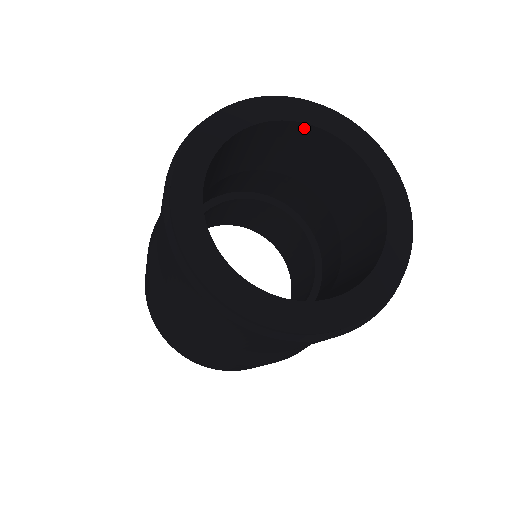
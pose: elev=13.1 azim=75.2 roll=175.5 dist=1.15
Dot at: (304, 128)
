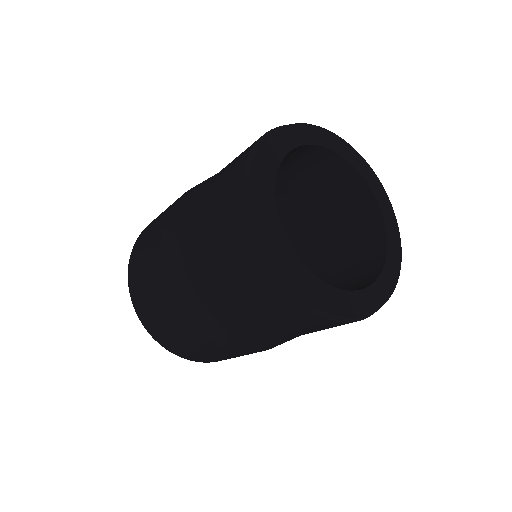
Dot at: (292, 151)
